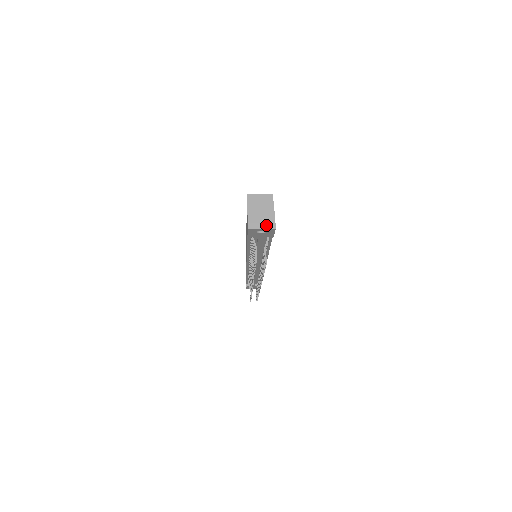
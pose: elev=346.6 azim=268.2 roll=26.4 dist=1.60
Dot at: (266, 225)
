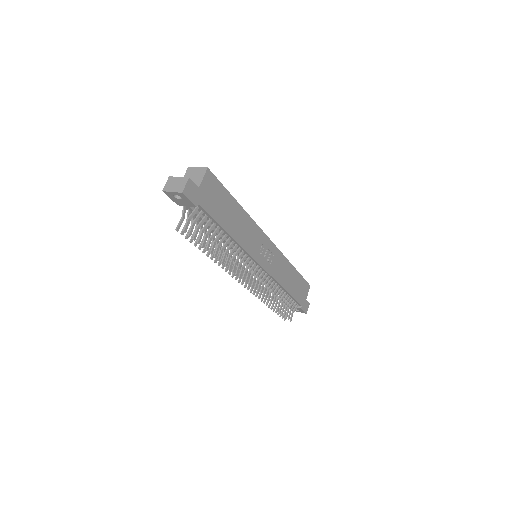
Dot at: (177, 189)
